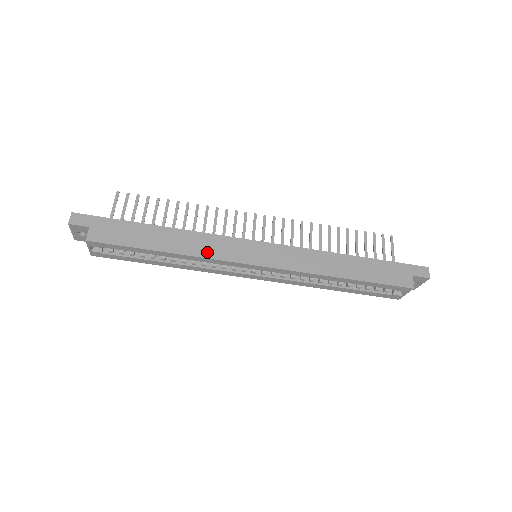
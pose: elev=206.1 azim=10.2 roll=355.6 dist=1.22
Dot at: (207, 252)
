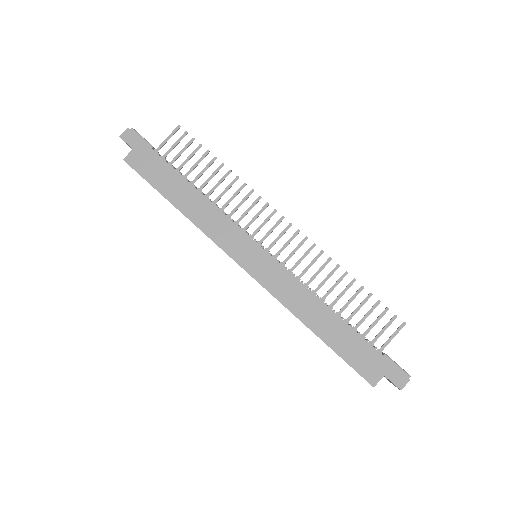
Dot at: (209, 229)
